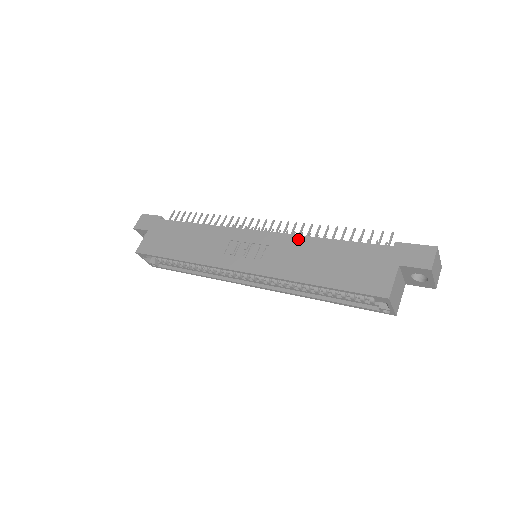
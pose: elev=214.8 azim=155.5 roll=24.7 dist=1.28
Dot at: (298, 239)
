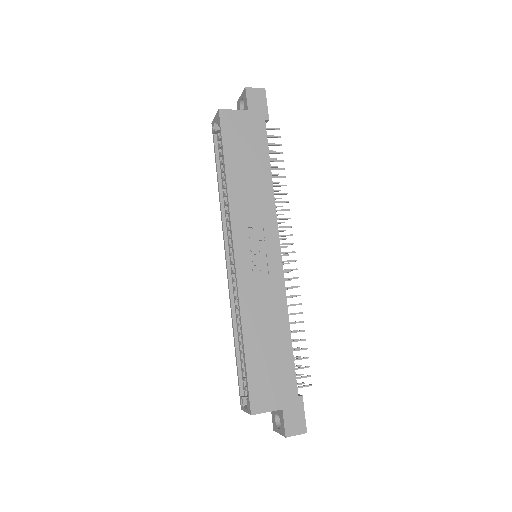
Dot at: (283, 302)
